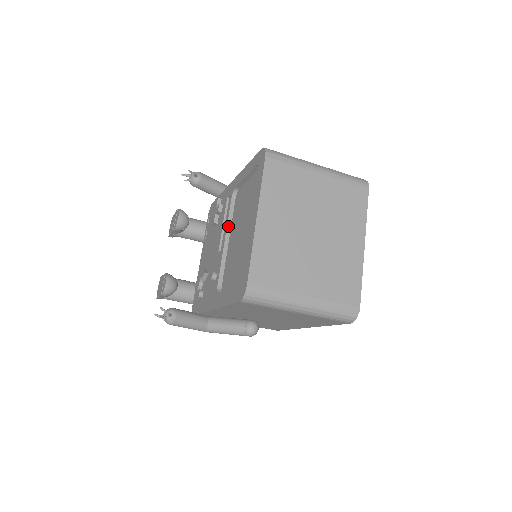
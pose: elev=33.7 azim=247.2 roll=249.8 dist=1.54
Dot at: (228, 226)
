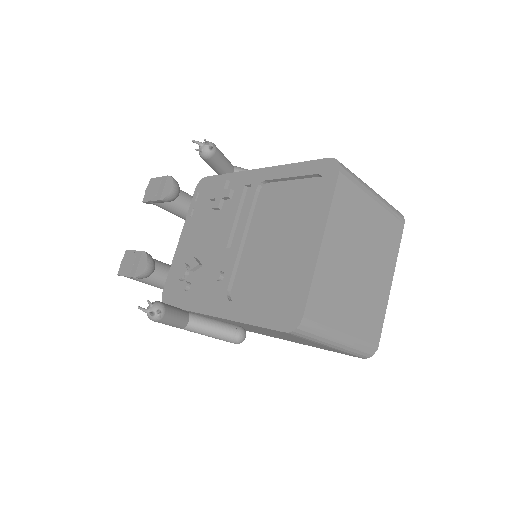
Dot at: (247, 223)
